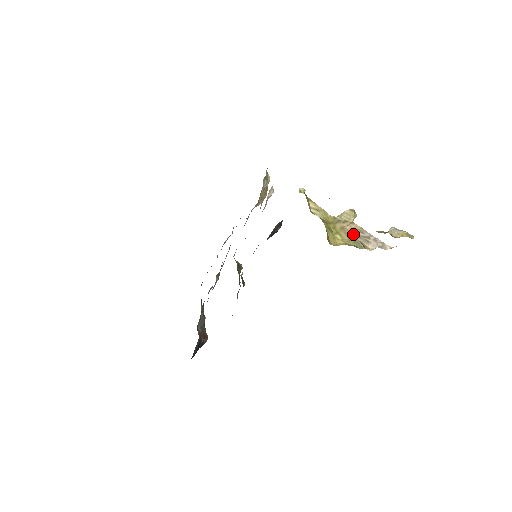
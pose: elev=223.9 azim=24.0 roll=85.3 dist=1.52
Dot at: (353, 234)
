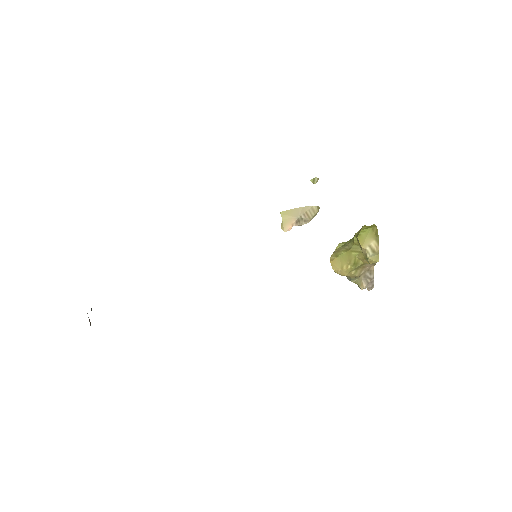
Dot at: (364, 273)
